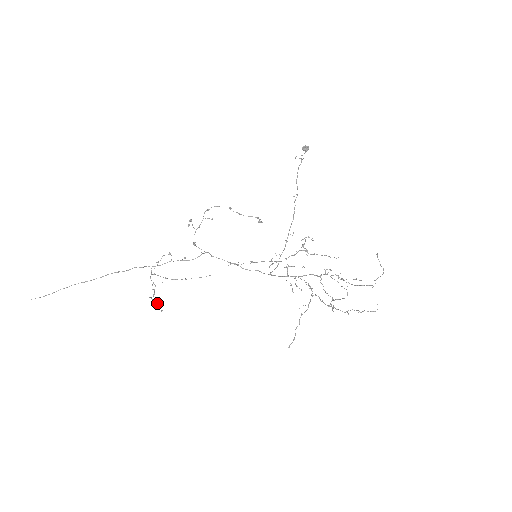
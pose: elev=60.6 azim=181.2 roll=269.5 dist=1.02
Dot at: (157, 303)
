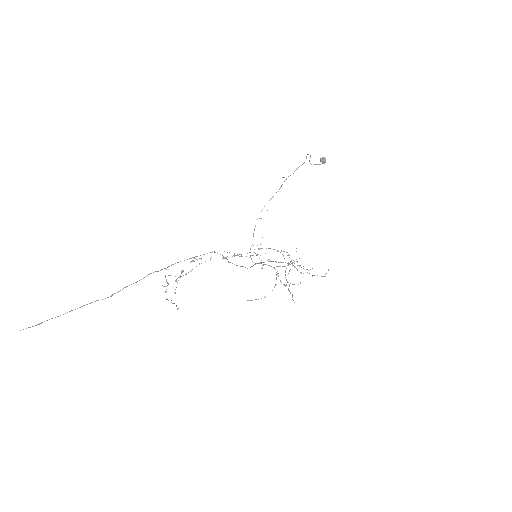
Dot at: (176, 305)
